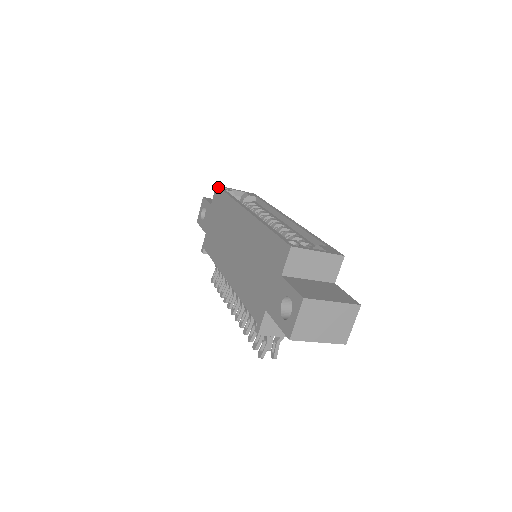
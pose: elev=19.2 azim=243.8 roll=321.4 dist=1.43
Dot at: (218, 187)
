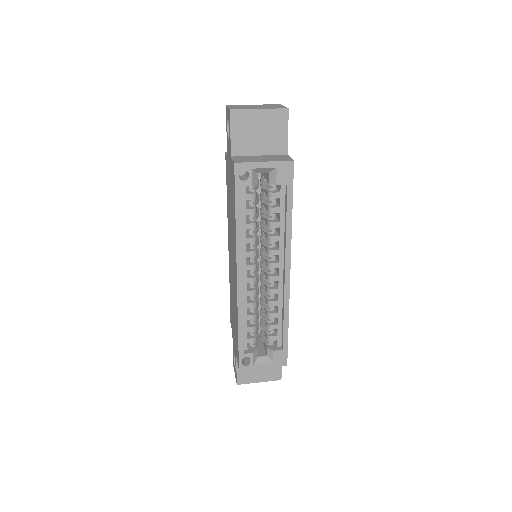
Dot at: (234, 175)
